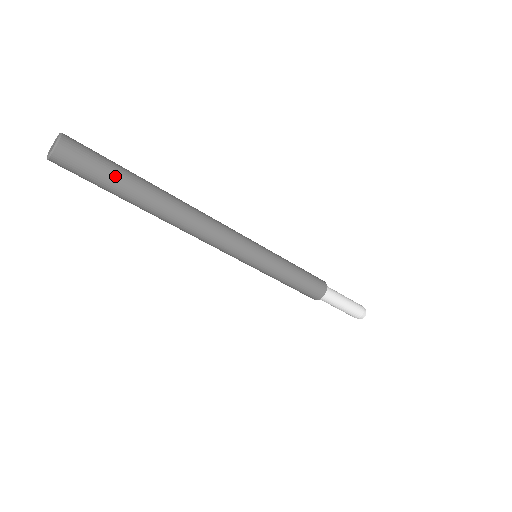
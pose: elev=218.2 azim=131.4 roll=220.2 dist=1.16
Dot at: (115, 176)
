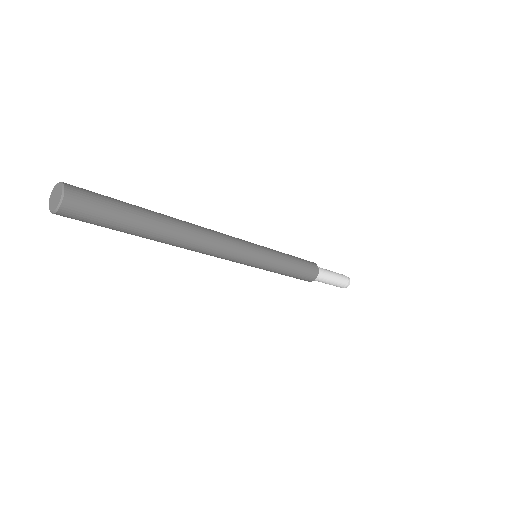
Dot at: (124, 218)
